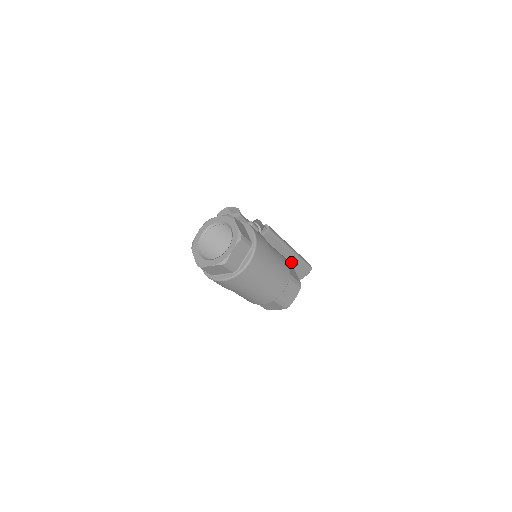
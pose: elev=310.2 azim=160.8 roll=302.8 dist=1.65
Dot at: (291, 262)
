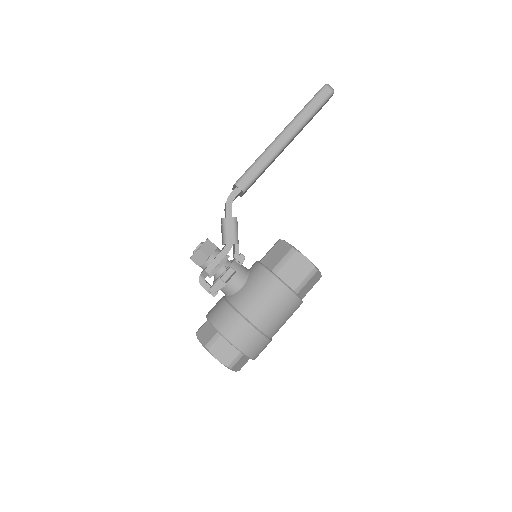
Dot at: occluded
